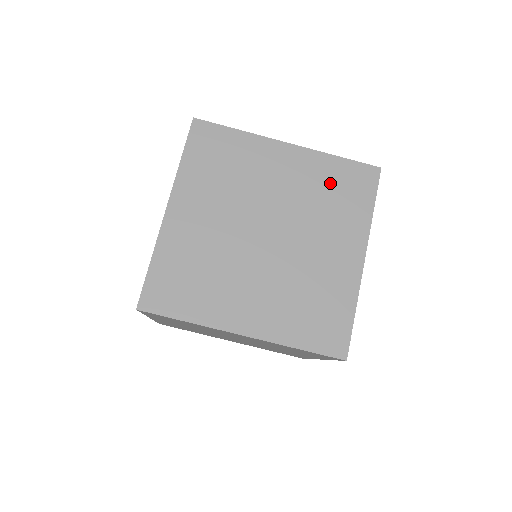
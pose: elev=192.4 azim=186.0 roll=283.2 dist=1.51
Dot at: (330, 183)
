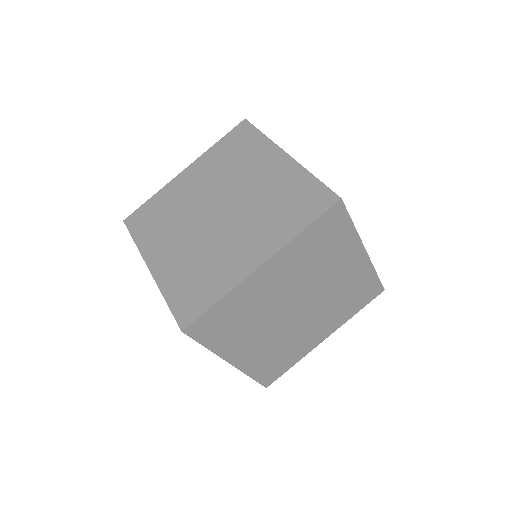
Dot at: (226, 155)
